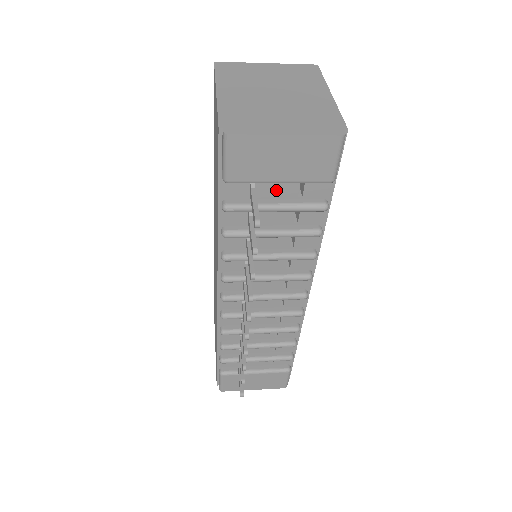
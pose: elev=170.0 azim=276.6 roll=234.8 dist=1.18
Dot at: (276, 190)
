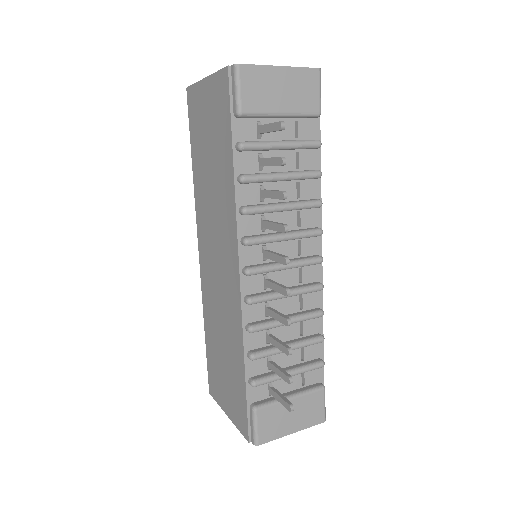
Dot at: (277, 131)
